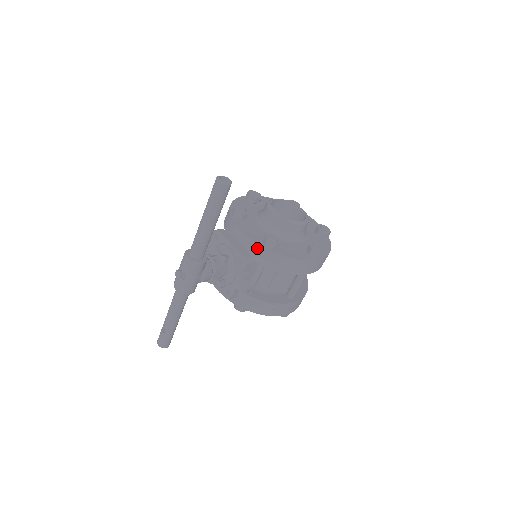
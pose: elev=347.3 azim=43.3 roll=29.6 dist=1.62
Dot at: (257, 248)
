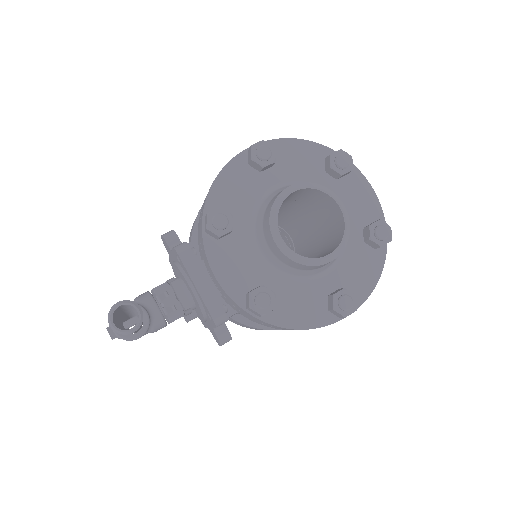
Dot at: (236, 306)
